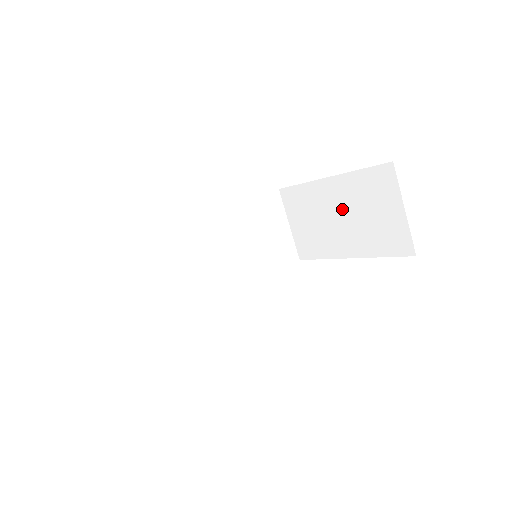
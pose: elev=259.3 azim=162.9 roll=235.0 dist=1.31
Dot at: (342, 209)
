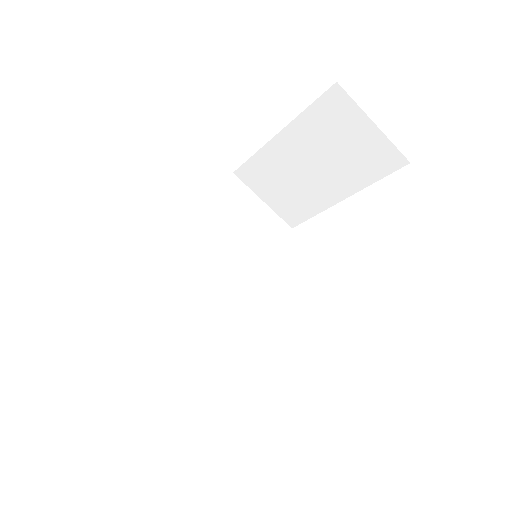
Dot at: (308, 158)
